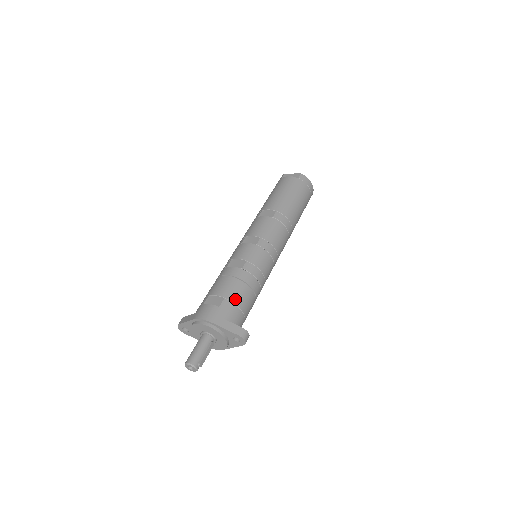
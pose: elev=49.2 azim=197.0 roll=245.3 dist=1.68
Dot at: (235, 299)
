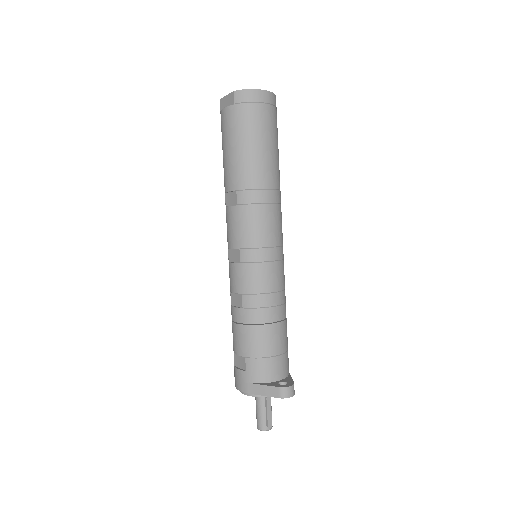
Dot at: (255, 352)
